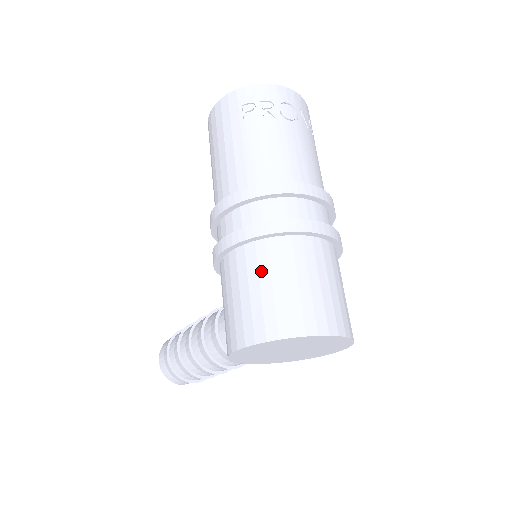
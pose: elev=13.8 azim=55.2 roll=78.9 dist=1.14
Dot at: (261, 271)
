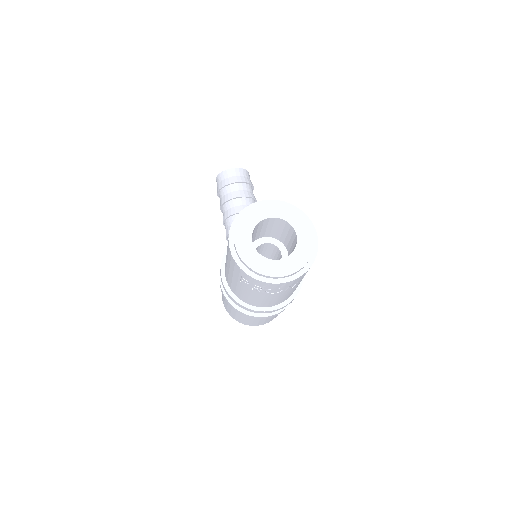
Dot at: (233, 309)
